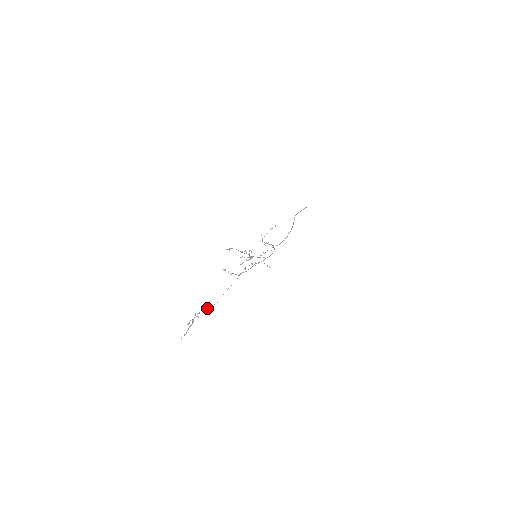
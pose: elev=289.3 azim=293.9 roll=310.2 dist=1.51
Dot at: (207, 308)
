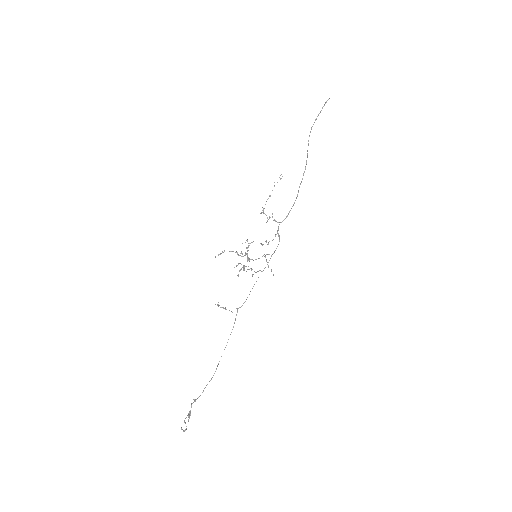
Dot at: (203, 390)
